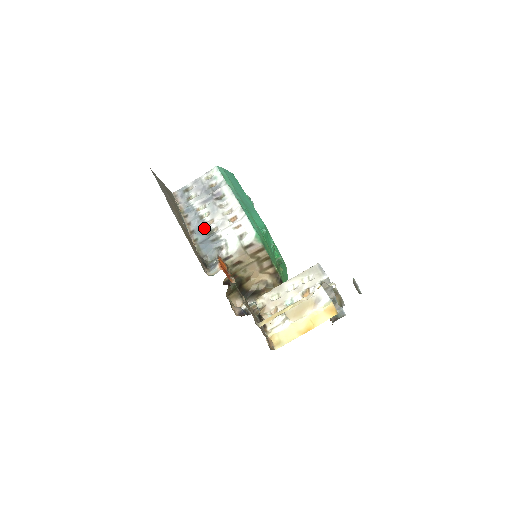
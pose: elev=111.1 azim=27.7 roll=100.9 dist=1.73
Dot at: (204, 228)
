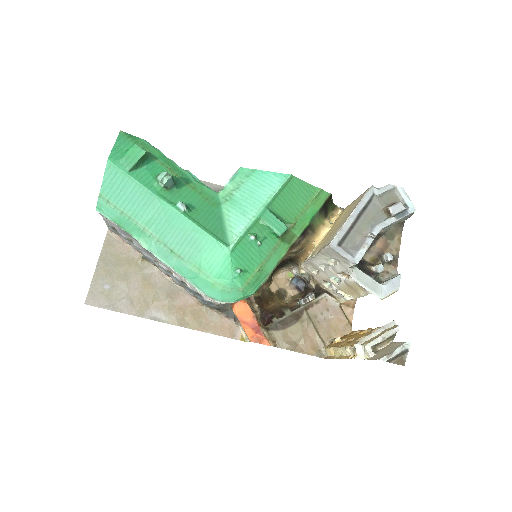
Dot at: (187, 288)
